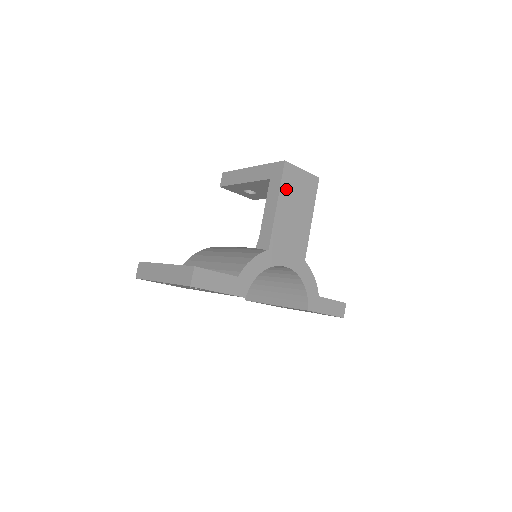
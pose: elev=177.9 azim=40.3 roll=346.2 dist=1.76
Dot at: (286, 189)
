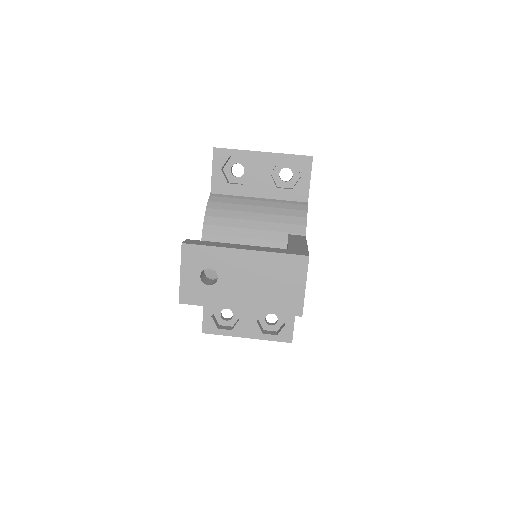
Dot at: occluded
